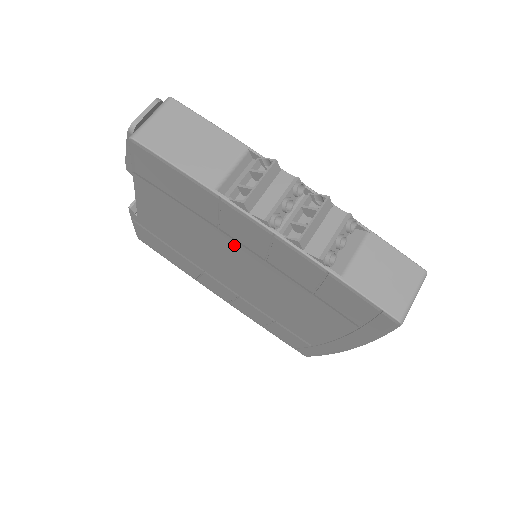
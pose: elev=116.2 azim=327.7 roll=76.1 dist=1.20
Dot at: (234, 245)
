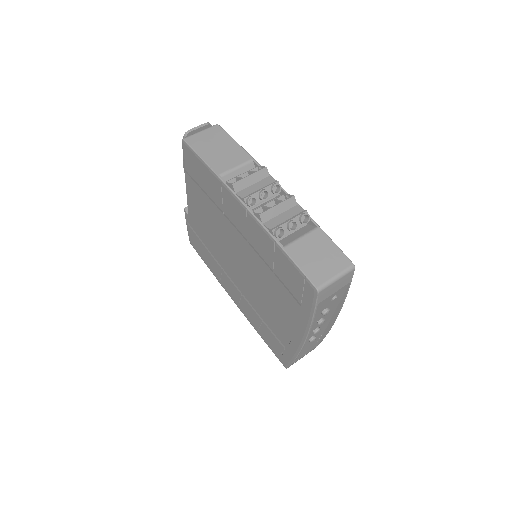
Dot at: (232, 230)
